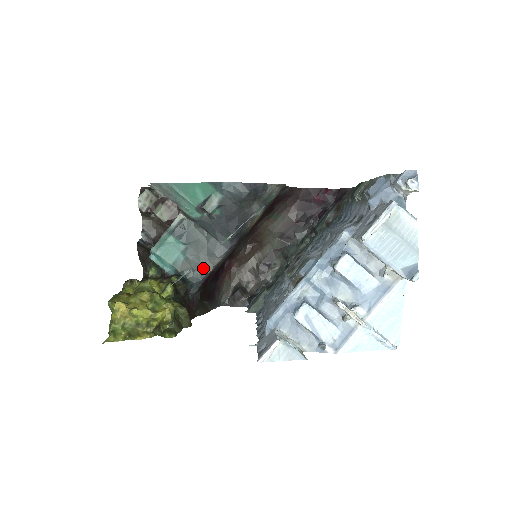
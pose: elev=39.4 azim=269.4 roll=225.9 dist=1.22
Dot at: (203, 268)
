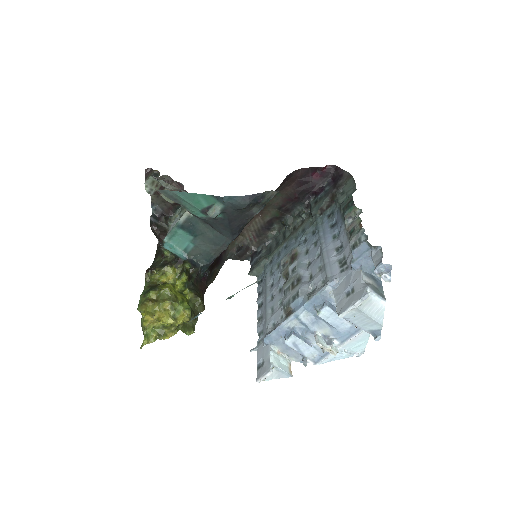
Dot at: (211, 254)
